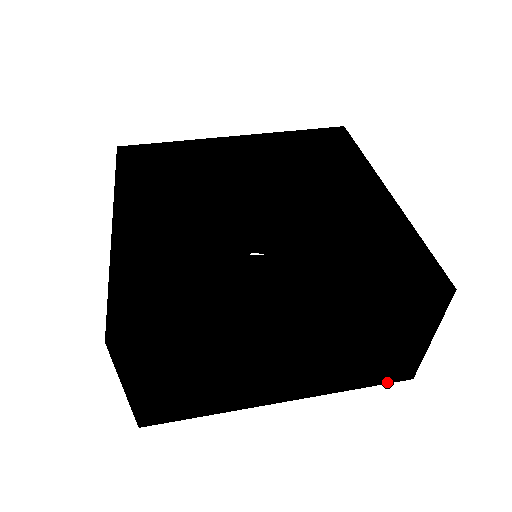
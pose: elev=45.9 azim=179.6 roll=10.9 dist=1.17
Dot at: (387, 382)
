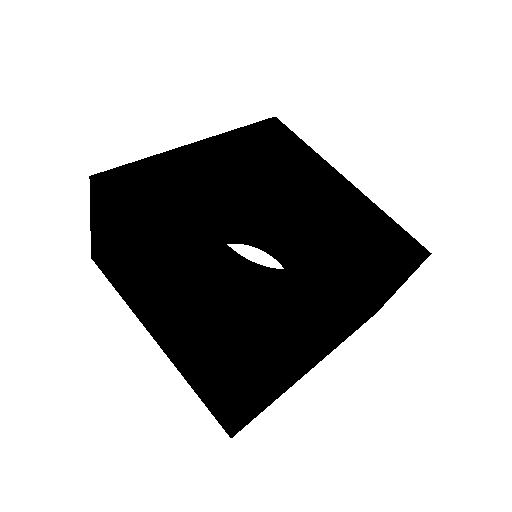
Dot at: (215, 415)
